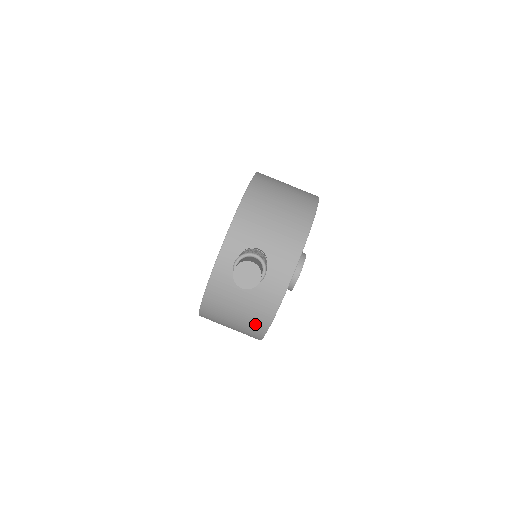
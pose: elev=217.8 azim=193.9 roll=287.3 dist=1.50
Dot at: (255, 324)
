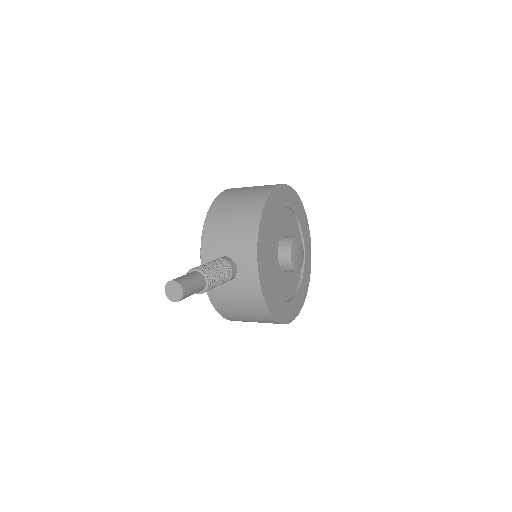
Dot at: (260, 315)
